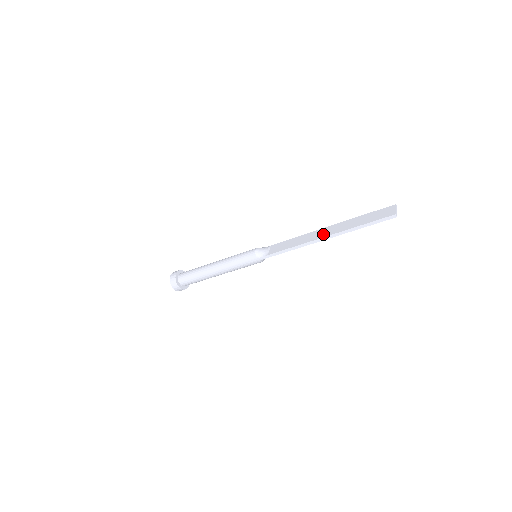
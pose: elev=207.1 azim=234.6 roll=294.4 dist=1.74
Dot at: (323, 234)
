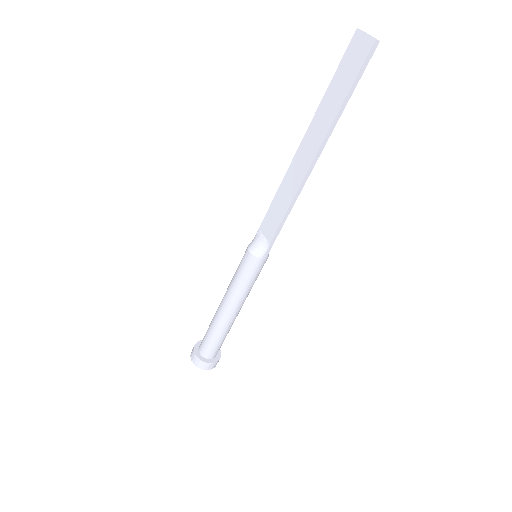
Dot at: (307, 158)
